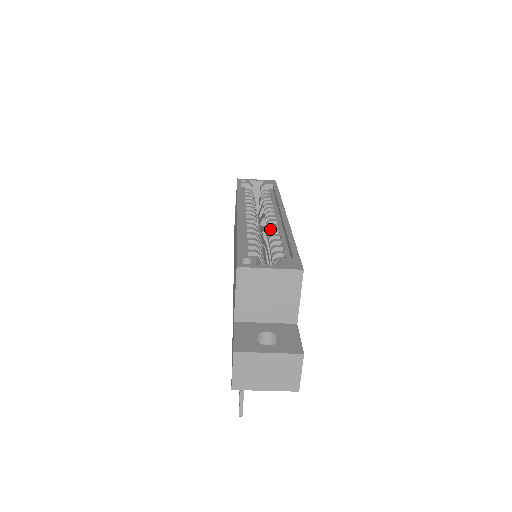
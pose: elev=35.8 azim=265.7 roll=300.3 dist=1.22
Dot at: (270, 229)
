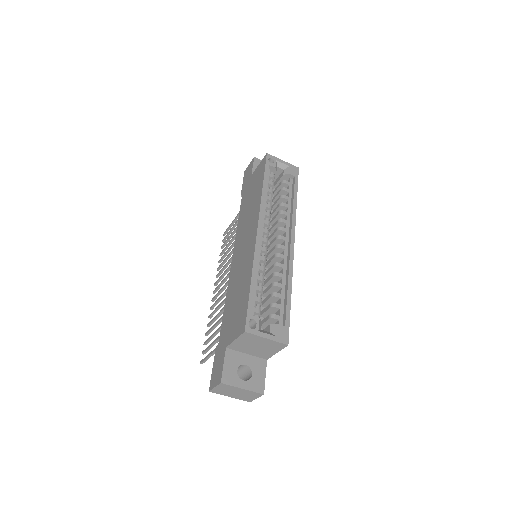
Dot at: (277, 263)
